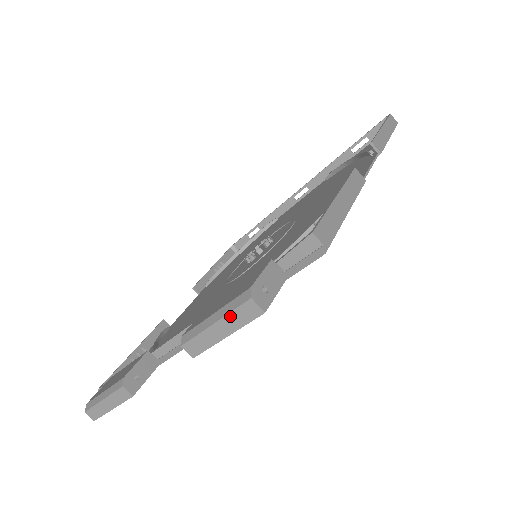
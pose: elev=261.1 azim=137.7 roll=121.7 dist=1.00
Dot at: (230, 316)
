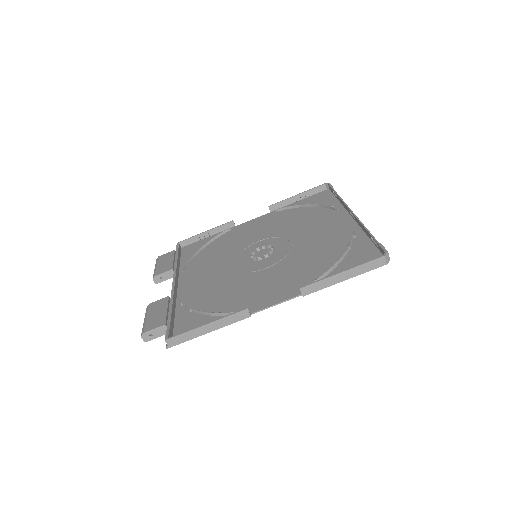
Dot at: occluded
